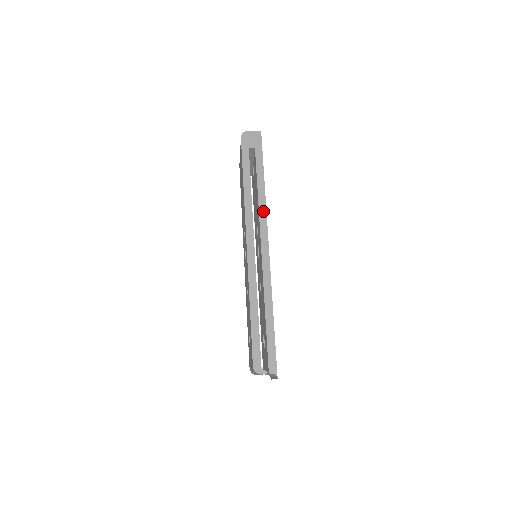
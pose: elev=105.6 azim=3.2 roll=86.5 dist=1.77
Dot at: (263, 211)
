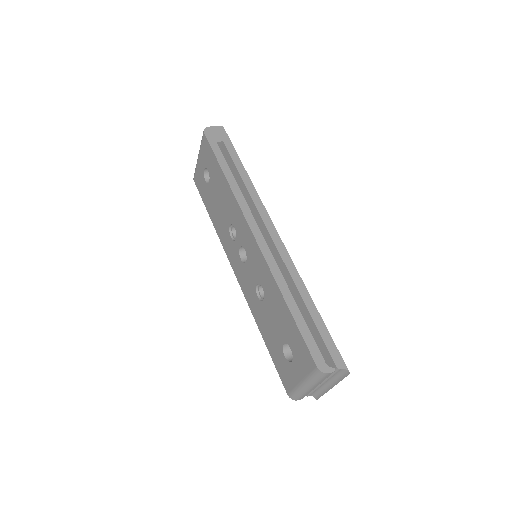
Dot at: (256, 198)
